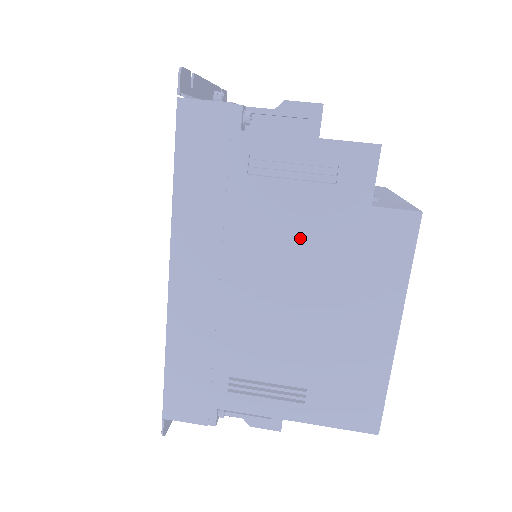
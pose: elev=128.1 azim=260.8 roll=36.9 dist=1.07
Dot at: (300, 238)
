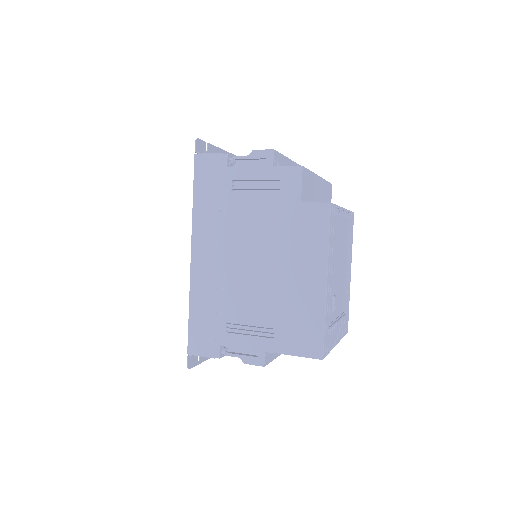
Dot at: (262, 226)
